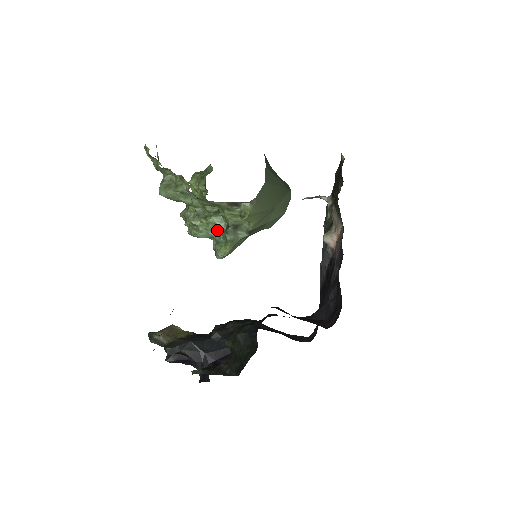
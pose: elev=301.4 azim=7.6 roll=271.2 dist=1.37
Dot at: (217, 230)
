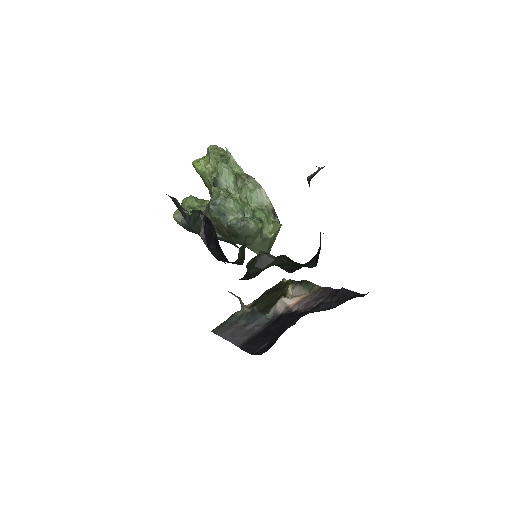
Dot at: (245, 216)
